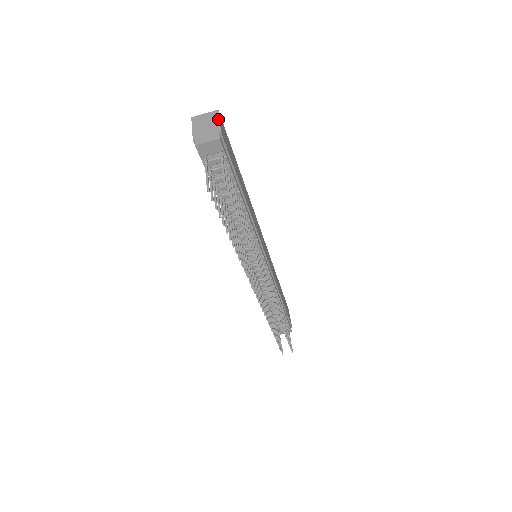
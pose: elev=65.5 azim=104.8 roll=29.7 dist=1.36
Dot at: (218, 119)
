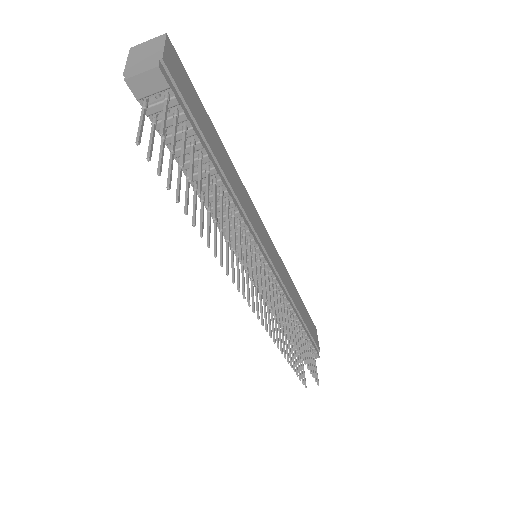
Dot at: (163, 43)
